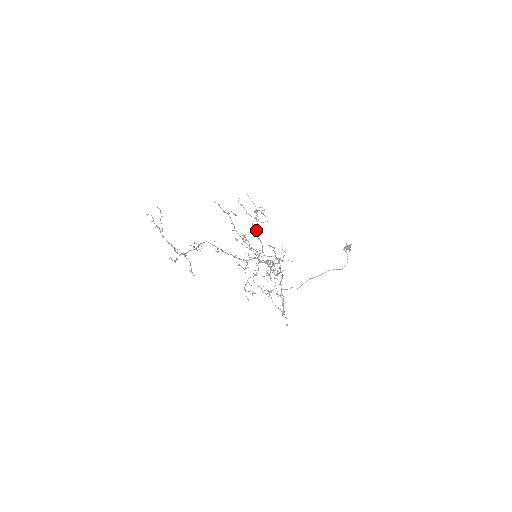
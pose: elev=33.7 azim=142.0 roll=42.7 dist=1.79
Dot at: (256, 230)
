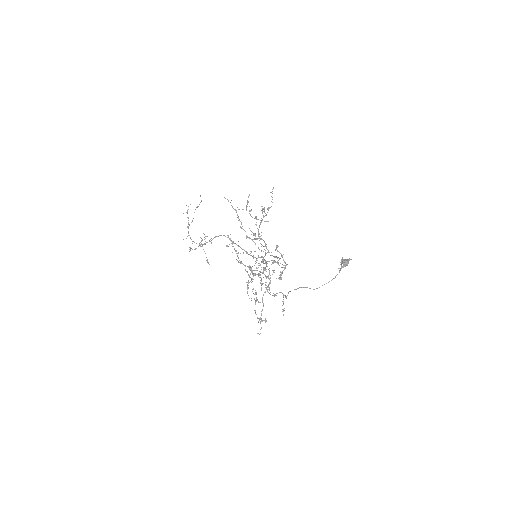
Dot at: (258, 229)
